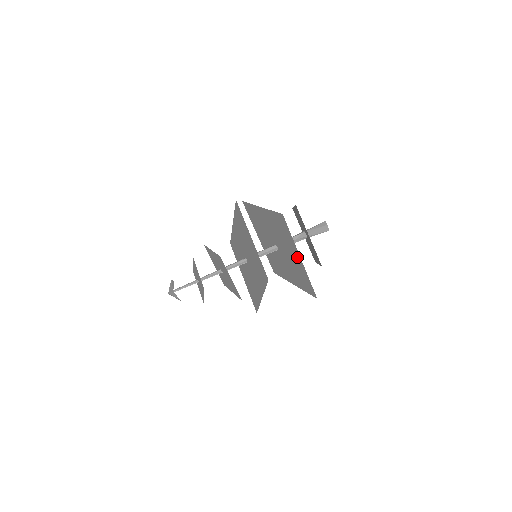
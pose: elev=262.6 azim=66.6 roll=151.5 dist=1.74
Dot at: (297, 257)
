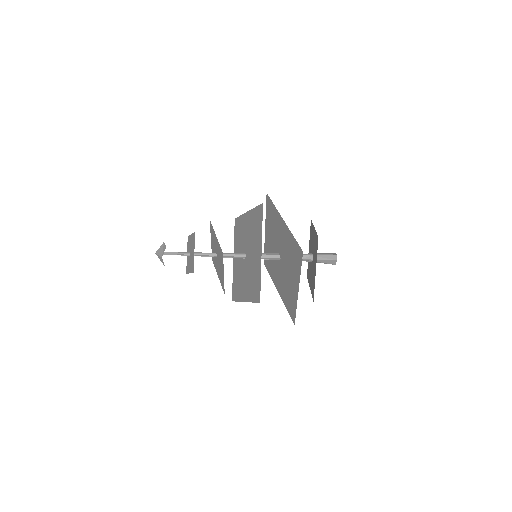
Dot at: (295, 286)
